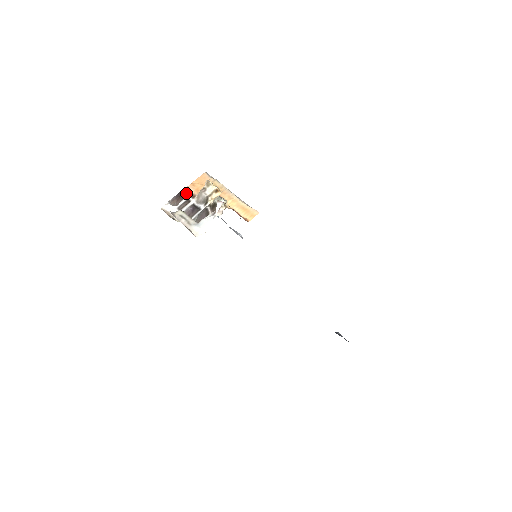
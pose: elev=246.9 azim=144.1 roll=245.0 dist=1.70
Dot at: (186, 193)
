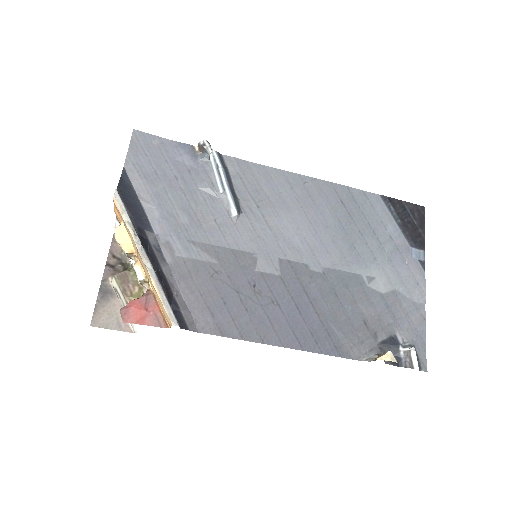
Dot at: occluded
